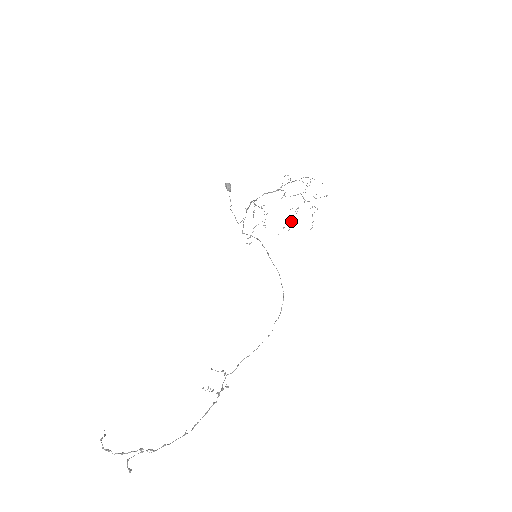
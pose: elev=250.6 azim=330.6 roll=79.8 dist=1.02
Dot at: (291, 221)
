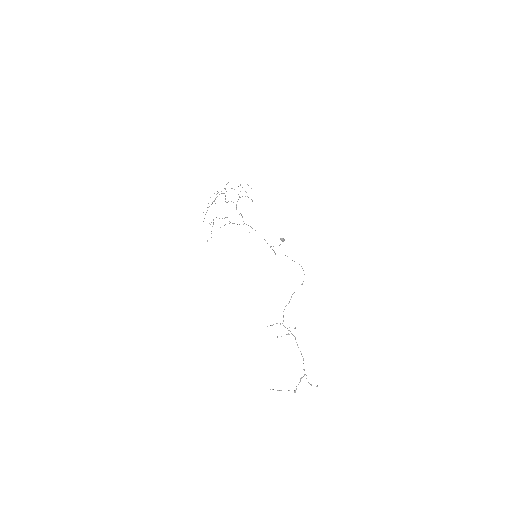
Dot at: occluded
